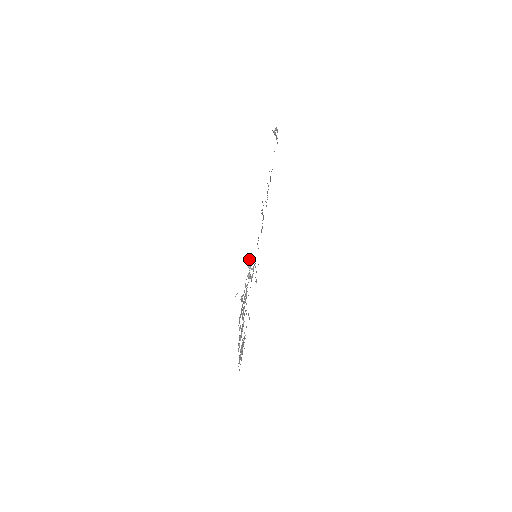
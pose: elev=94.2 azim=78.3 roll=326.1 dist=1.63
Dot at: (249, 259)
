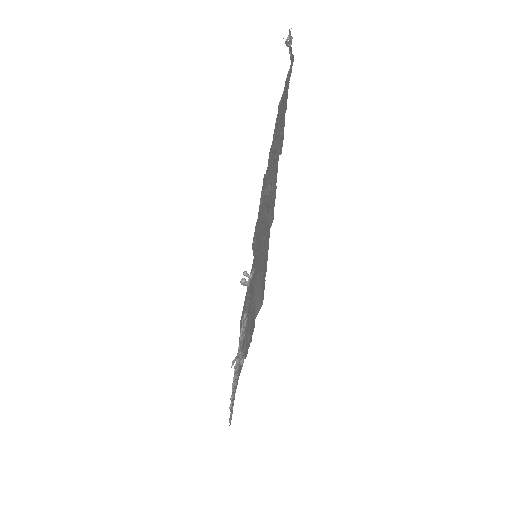
Dot at: (260, 302)
